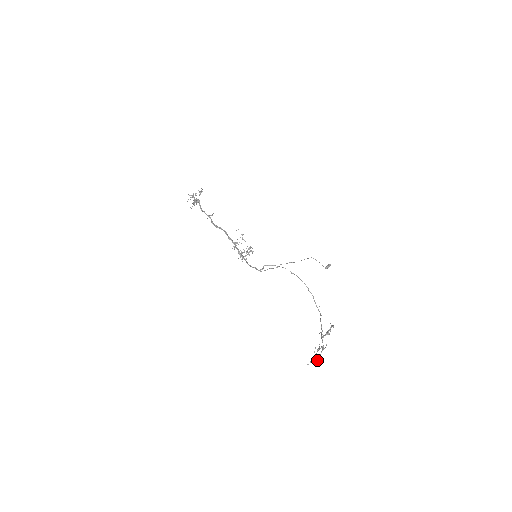
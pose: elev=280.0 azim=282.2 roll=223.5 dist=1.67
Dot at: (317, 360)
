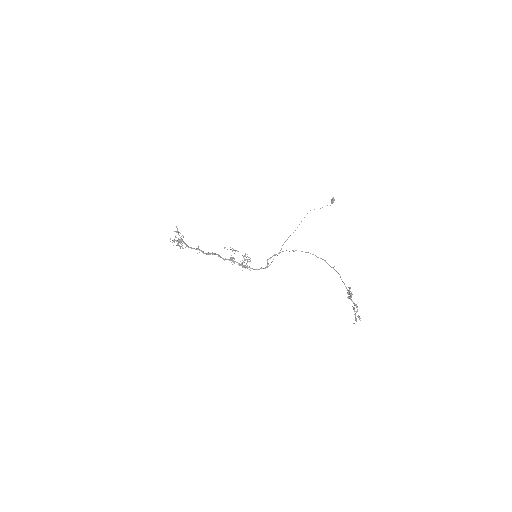
Dot at: occluded
